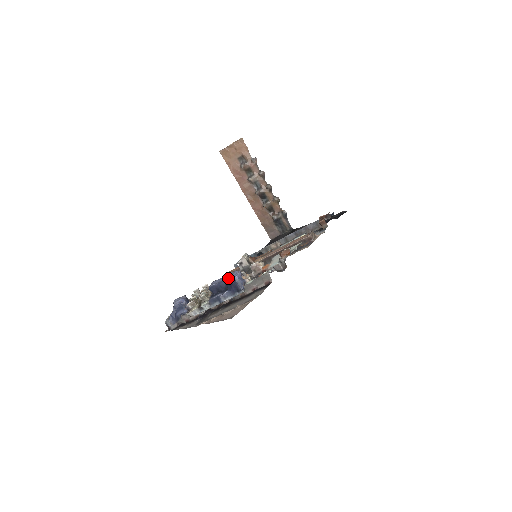
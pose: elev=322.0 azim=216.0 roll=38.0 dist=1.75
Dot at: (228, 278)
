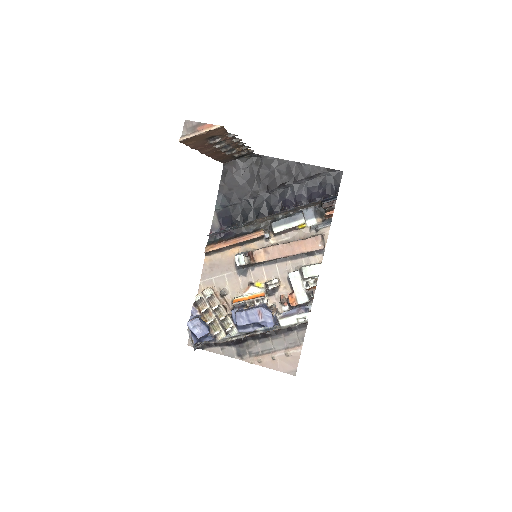
Dot at: (261, 323)
